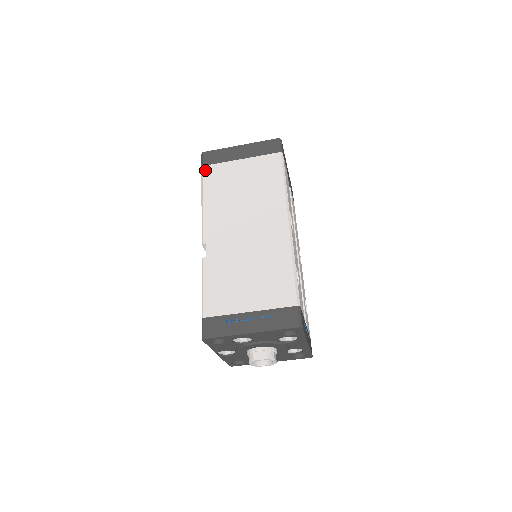
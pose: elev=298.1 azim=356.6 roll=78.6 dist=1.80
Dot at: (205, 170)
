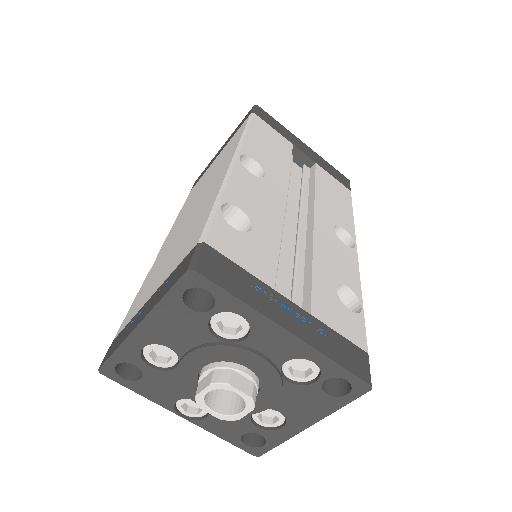
Dot at: (190, 192)
